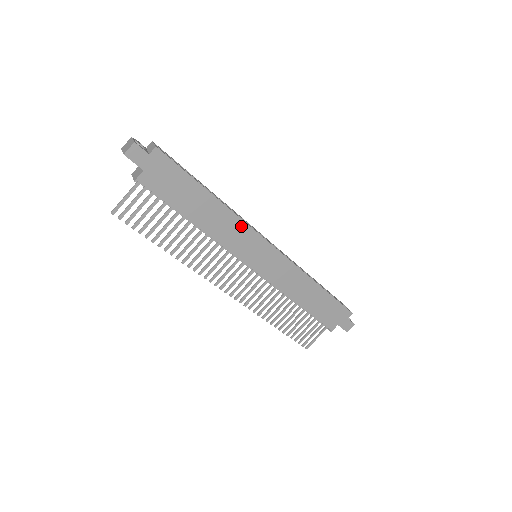
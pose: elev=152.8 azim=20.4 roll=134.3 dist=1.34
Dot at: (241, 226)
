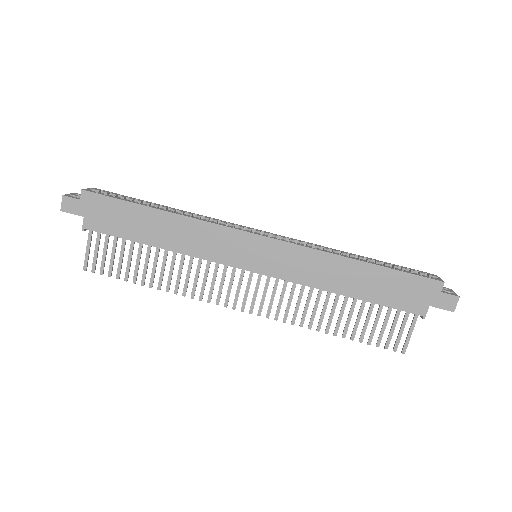
Dot at: (210, 229)
